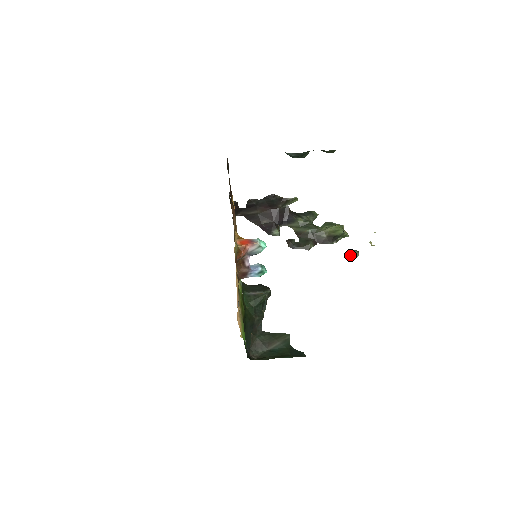
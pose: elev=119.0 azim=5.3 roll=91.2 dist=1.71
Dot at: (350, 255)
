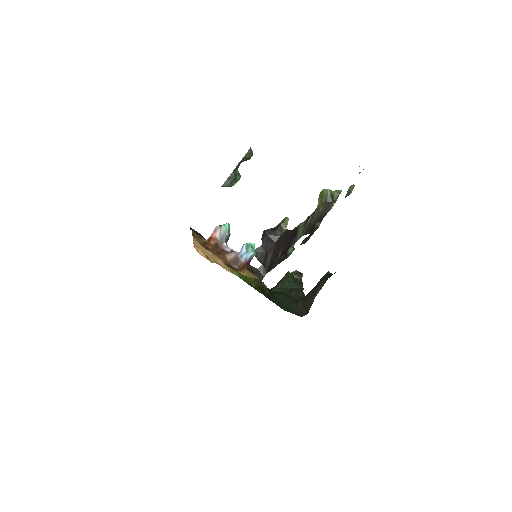
Dot at: (347, 192)
